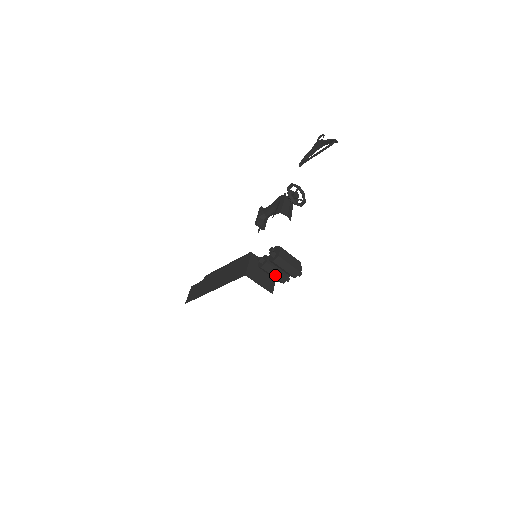
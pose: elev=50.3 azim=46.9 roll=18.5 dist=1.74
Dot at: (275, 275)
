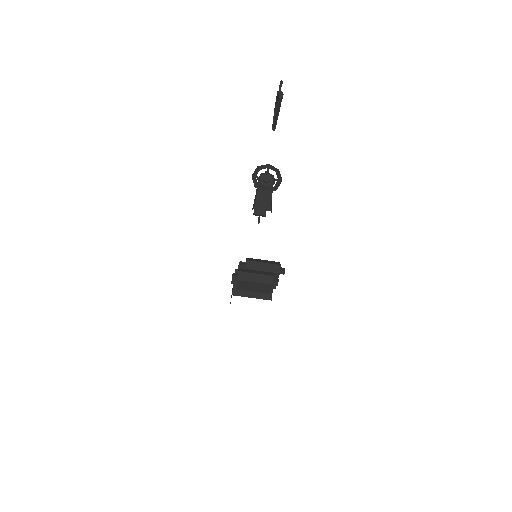
Dot at: (254, 290)
